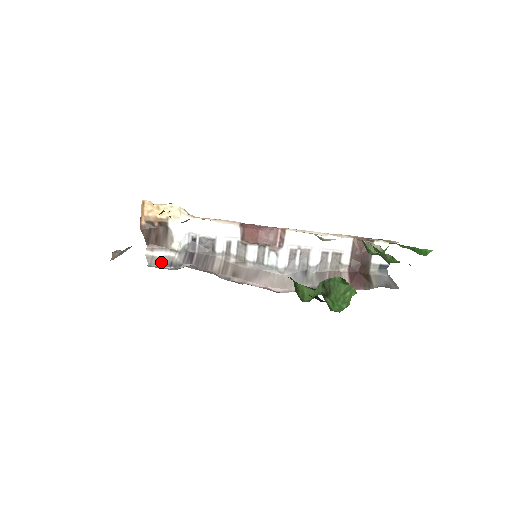
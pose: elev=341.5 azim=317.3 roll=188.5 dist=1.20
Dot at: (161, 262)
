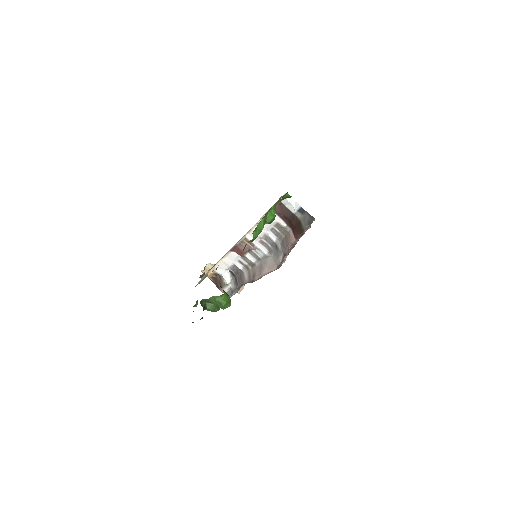
Dot at: (229, 294)
